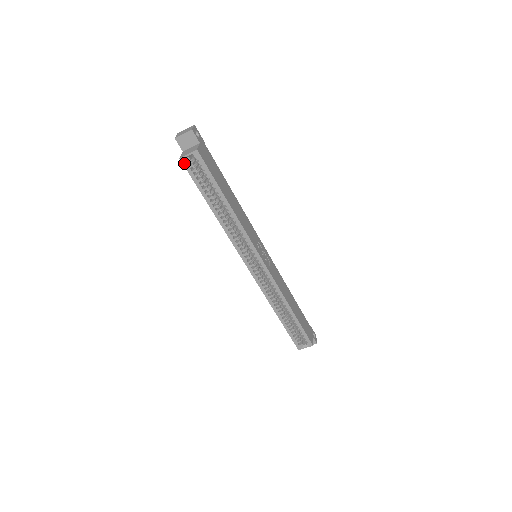
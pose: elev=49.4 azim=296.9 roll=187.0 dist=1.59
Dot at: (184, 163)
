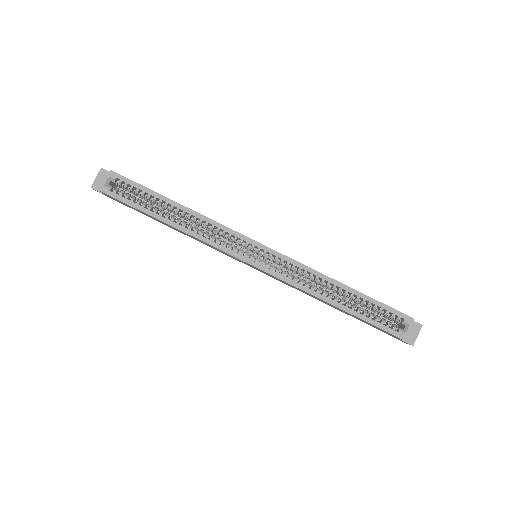
Dot at: (107, 192)
